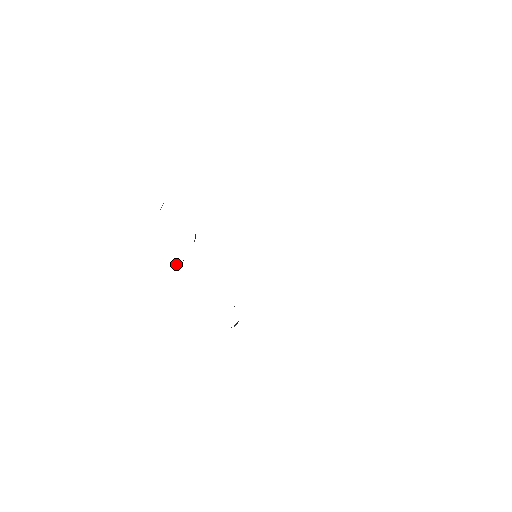
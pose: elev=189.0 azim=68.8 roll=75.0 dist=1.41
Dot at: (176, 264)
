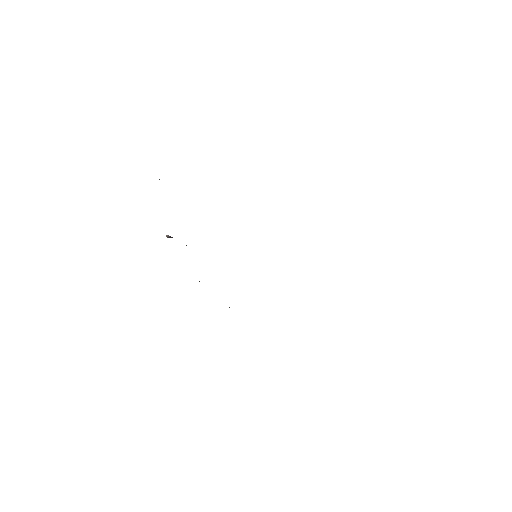
Dot at: (172, 237)
